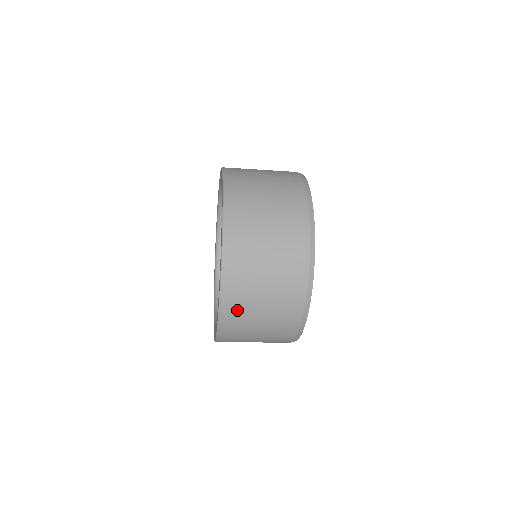
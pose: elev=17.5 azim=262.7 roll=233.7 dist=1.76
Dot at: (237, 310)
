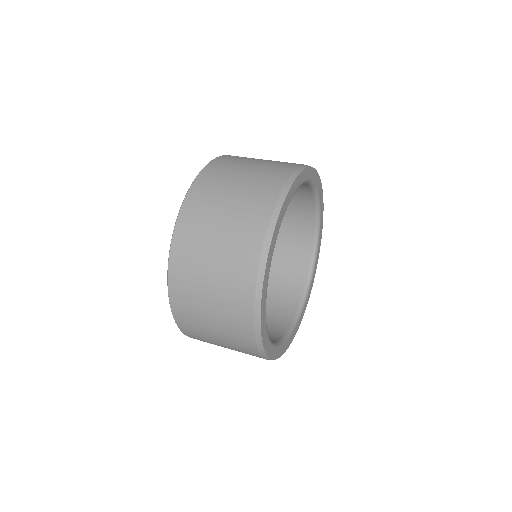
Dot at: (185, 299)
